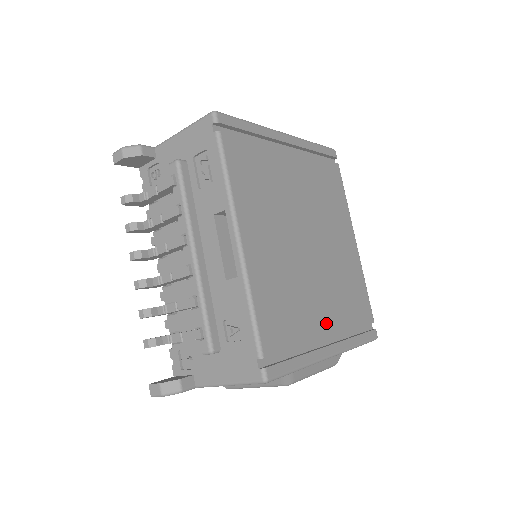
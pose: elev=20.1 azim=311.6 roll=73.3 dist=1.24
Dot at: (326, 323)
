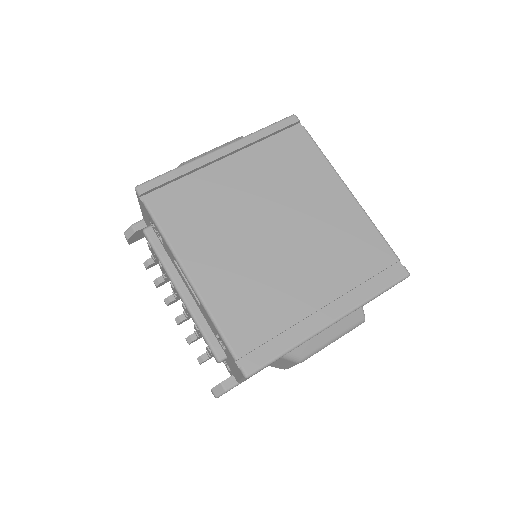
Dot at: (316, 296)
